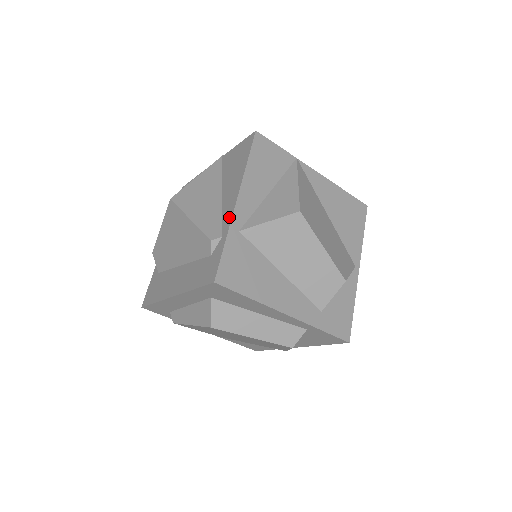
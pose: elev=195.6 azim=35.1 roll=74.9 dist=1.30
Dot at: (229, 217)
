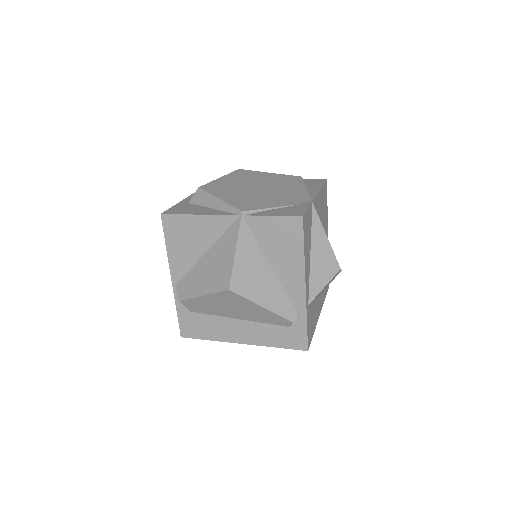
Dot at: (302, 301)
